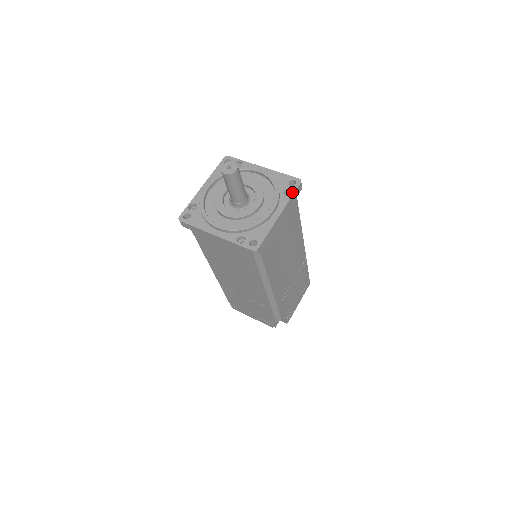
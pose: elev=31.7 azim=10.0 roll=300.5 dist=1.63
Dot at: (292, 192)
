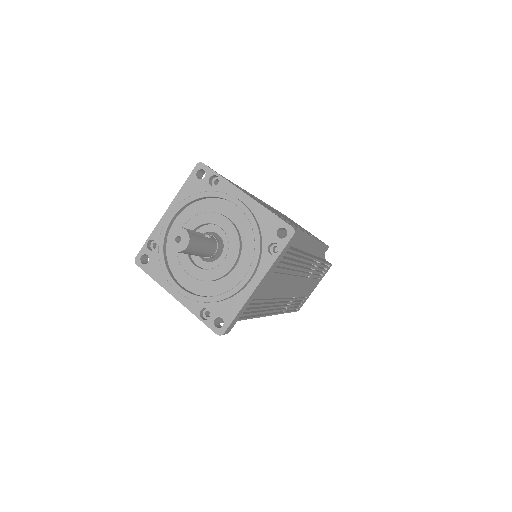
Dot at: (279, 250)
